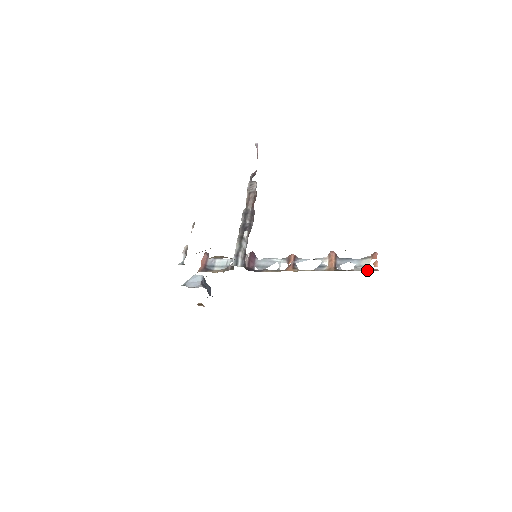
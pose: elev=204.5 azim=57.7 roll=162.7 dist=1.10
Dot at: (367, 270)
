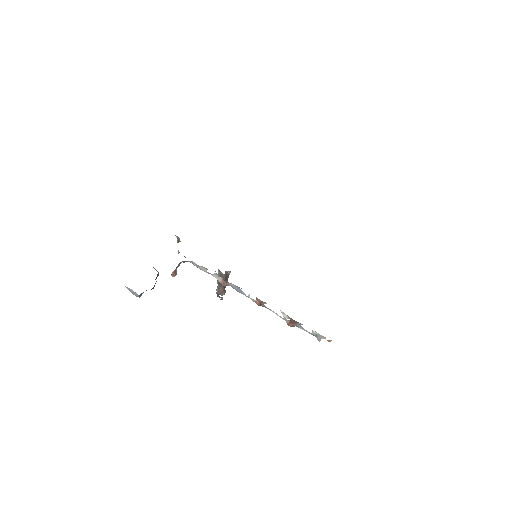
Dot at: occluded
